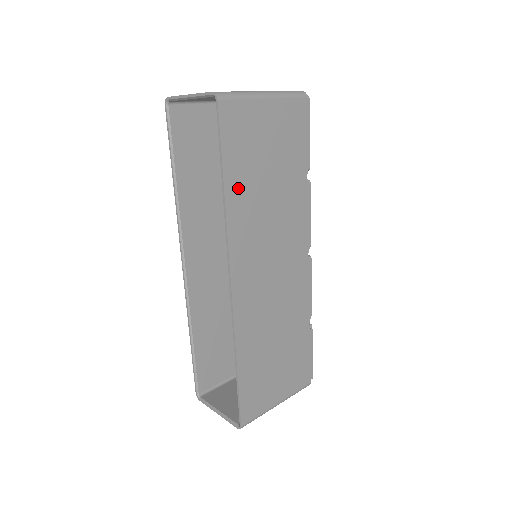
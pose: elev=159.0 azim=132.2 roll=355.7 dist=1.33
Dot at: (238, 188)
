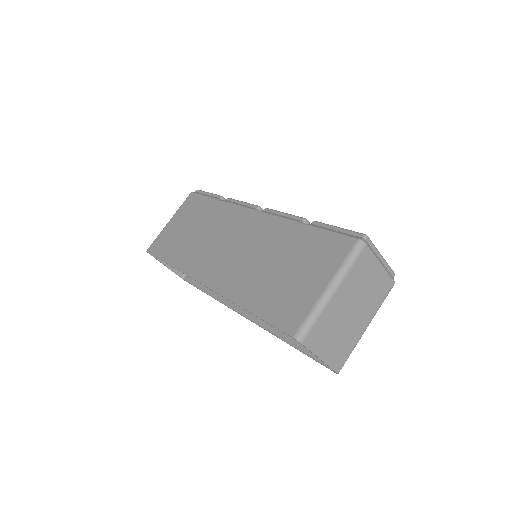
Dot at: occluded
